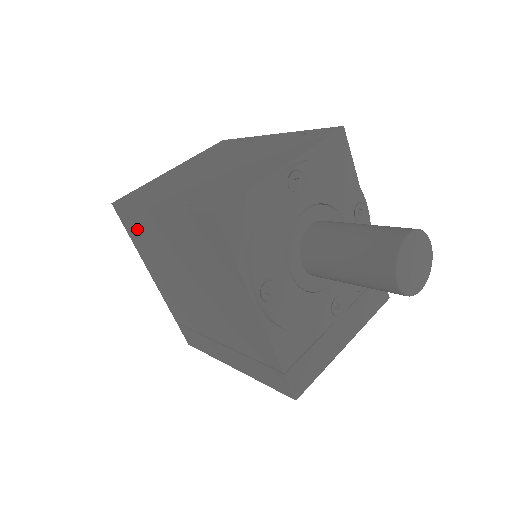
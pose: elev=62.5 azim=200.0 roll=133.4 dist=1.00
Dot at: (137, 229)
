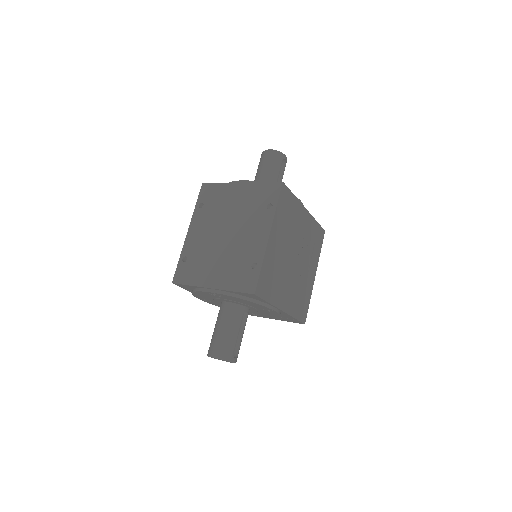
Dot at: occluded
